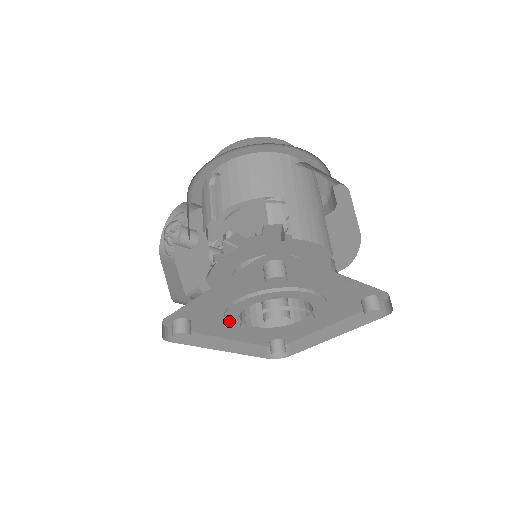
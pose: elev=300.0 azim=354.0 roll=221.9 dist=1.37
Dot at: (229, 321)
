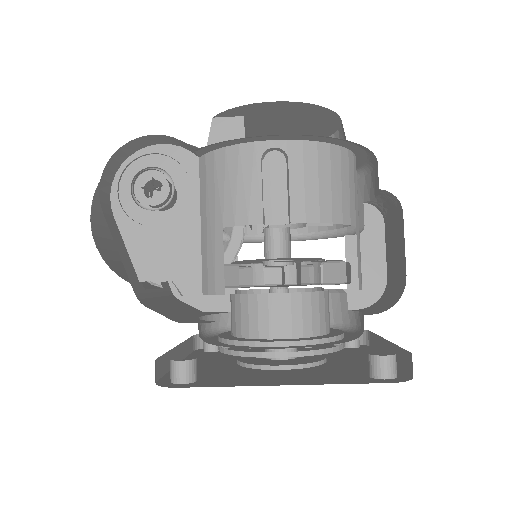
Dot at: (232, 354)
